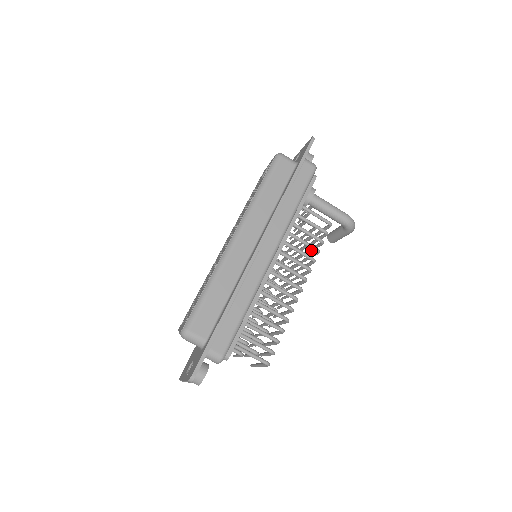
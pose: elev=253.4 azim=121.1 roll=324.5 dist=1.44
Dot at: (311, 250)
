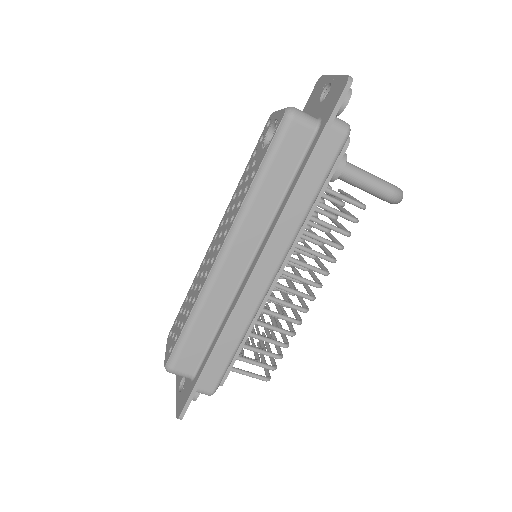
Dot at: occluded
